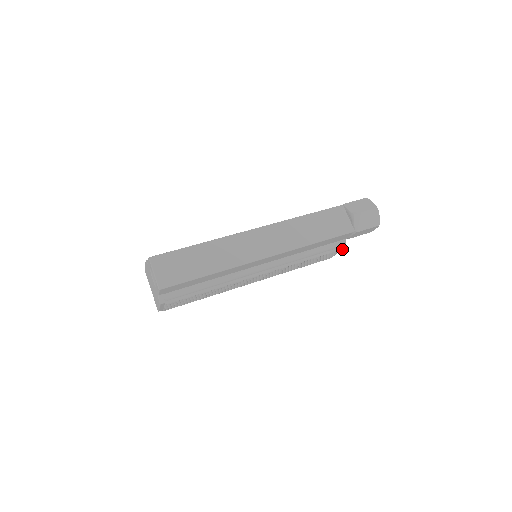
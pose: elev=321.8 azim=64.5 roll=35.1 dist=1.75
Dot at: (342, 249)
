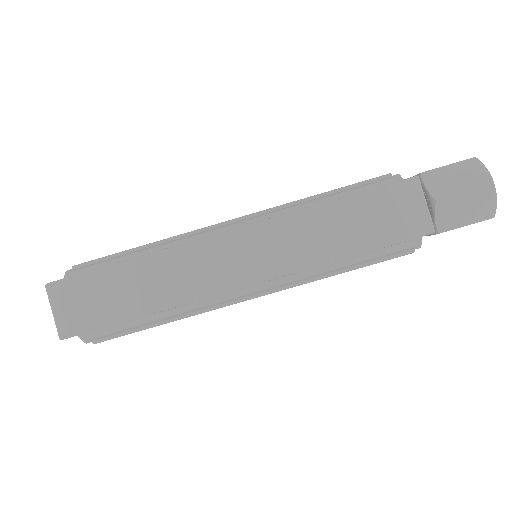
Dot at: (413, 252)
